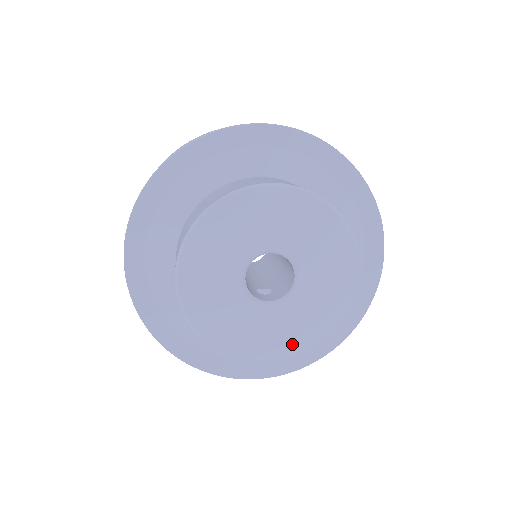
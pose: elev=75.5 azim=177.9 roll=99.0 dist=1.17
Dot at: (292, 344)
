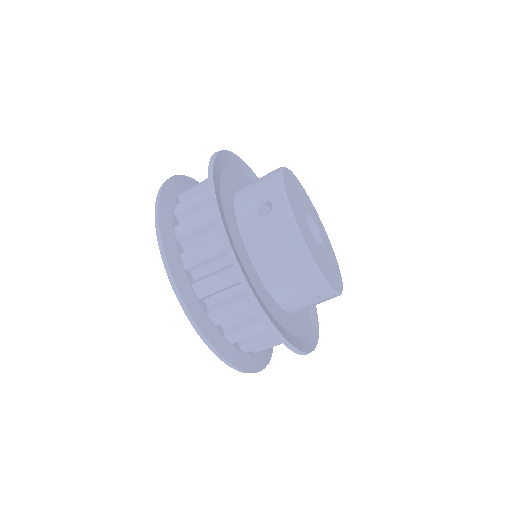
Dot at: (336, 283)
